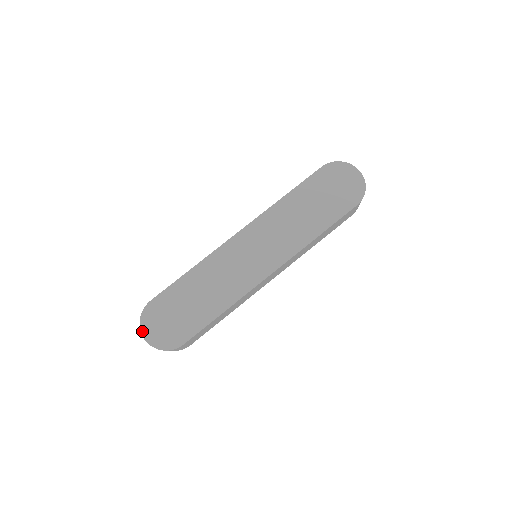
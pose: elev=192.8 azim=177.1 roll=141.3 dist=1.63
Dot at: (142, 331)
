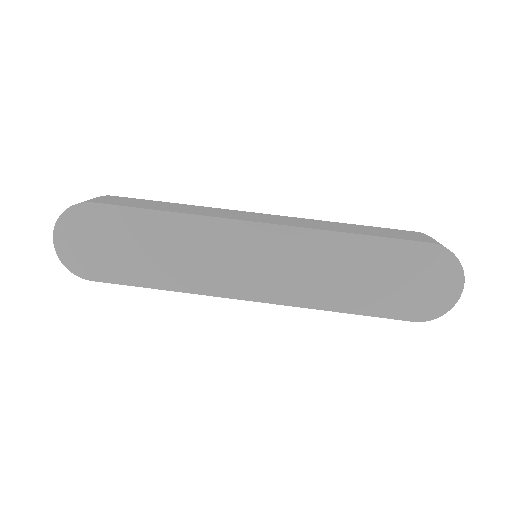
Dot at: (57, 226)
